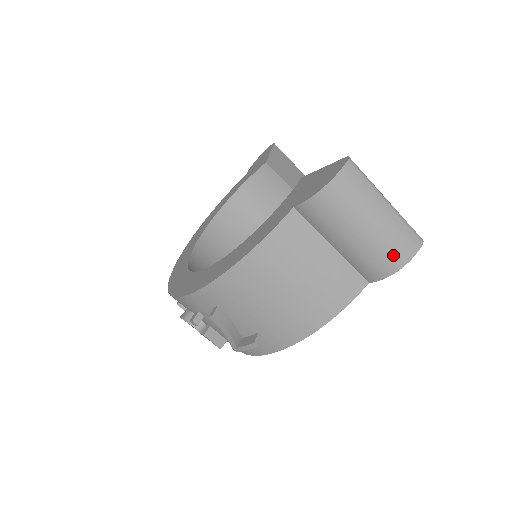
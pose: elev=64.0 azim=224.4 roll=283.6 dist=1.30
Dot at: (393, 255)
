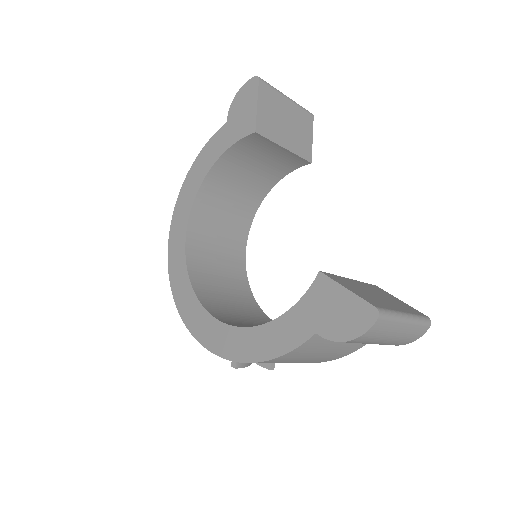
Dot at: (402, 343)
